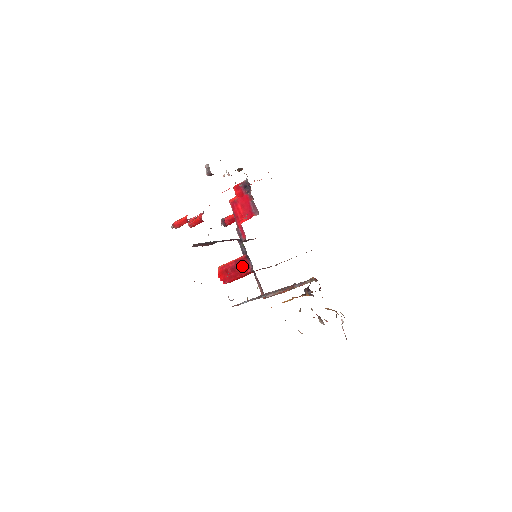
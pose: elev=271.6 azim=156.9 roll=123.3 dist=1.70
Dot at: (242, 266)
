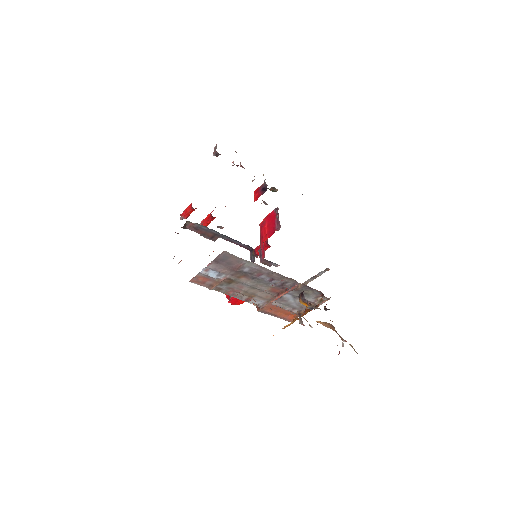
Dot at: occluded
